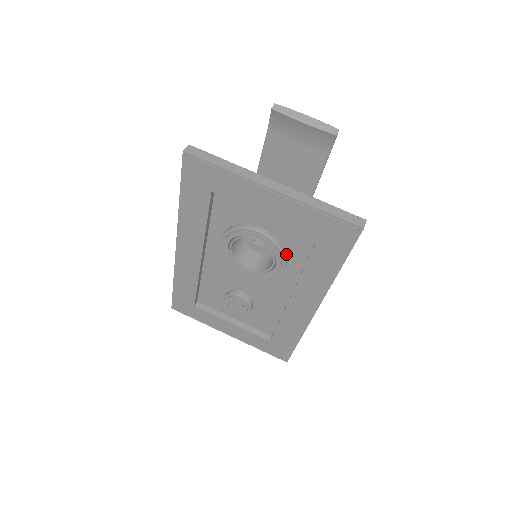
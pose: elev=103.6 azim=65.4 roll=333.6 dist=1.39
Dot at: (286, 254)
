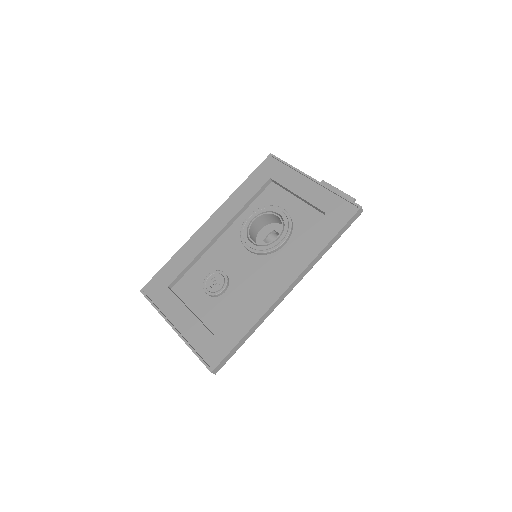
Dot at: (291, 233)
